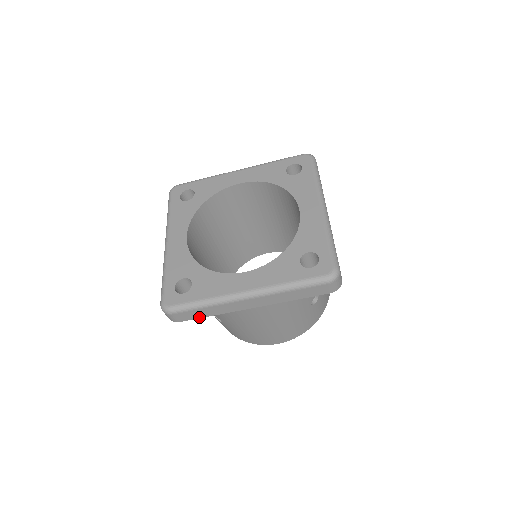
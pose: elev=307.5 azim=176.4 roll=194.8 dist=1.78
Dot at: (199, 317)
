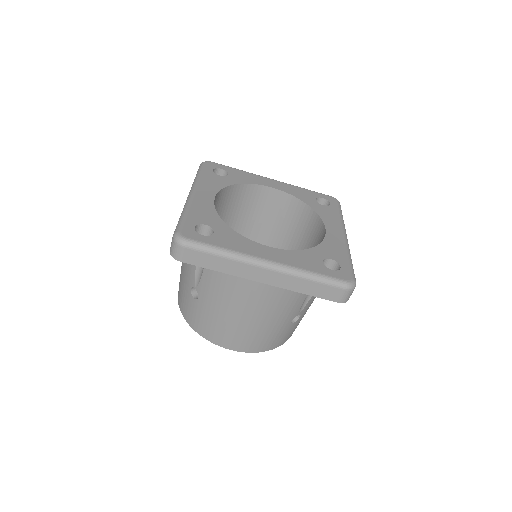
Dot at: (205, 266)
